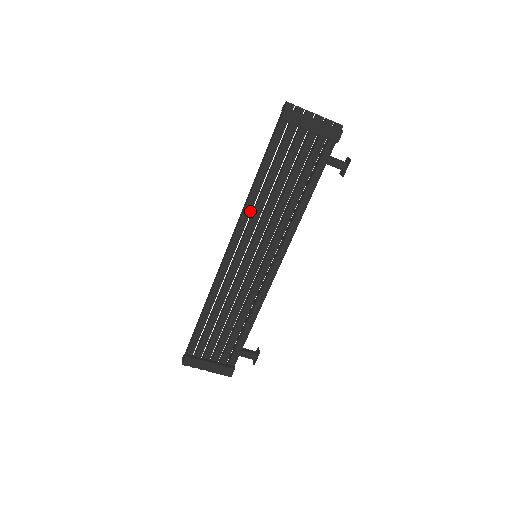
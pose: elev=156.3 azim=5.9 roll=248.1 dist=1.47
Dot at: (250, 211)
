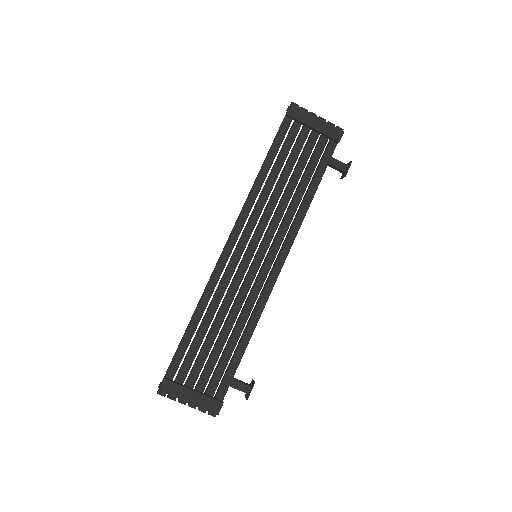
Dot at: (253, 203)
